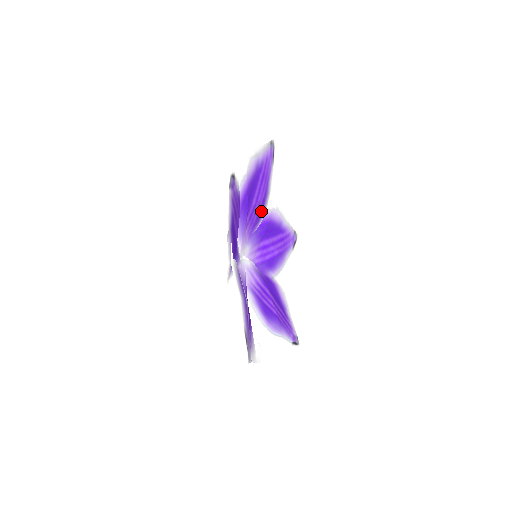
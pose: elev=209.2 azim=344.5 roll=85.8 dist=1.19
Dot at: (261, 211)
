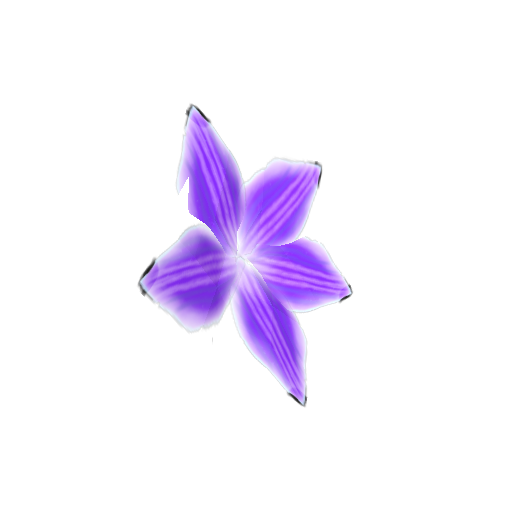
Dot at: (289, 227)
